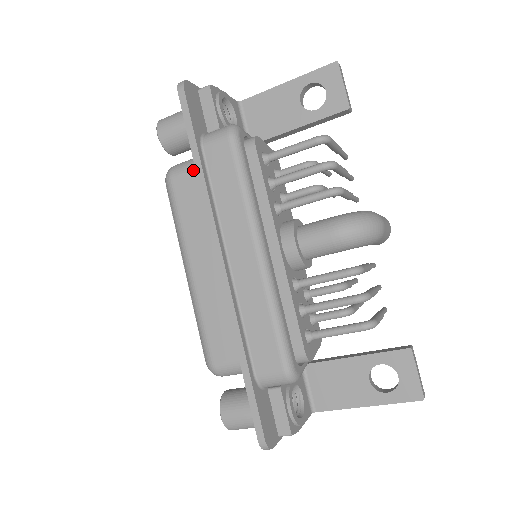
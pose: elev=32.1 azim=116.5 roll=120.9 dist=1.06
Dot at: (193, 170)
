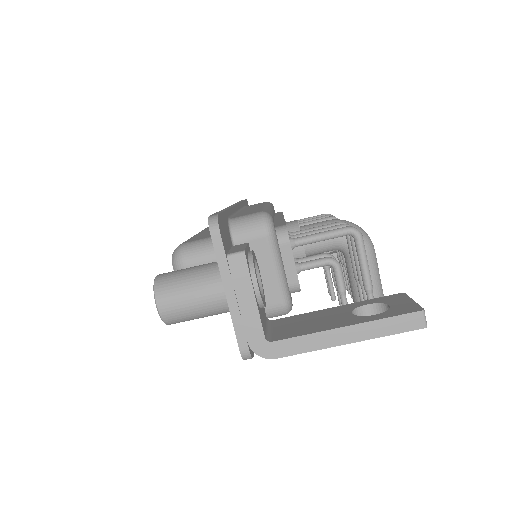
Dot at: occluded
